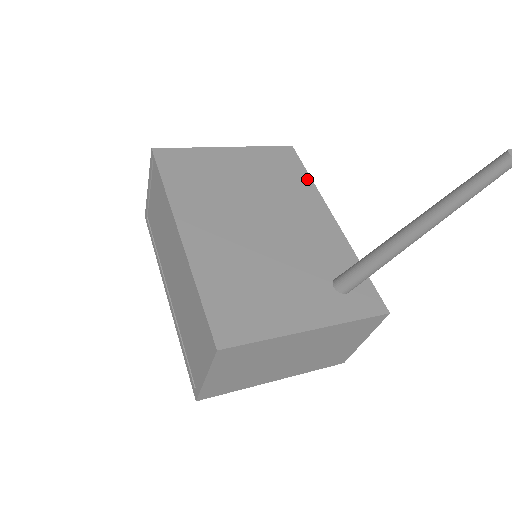
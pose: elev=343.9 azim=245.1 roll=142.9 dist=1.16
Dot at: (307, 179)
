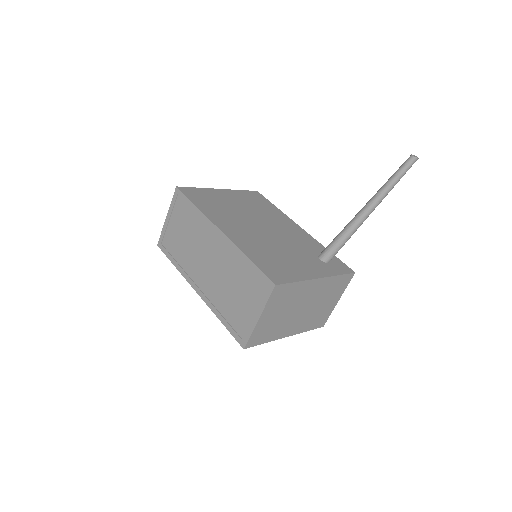
Dot at: (276, 208)
